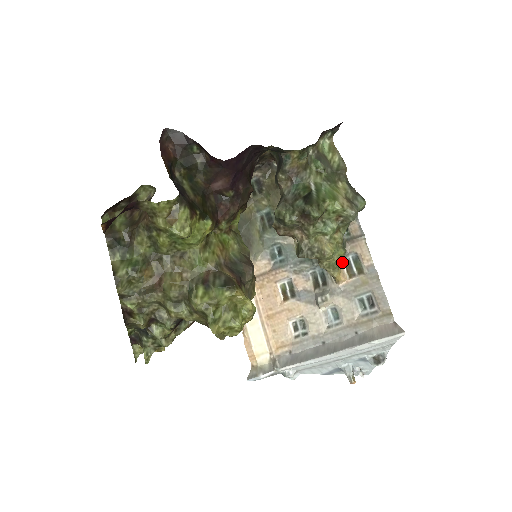
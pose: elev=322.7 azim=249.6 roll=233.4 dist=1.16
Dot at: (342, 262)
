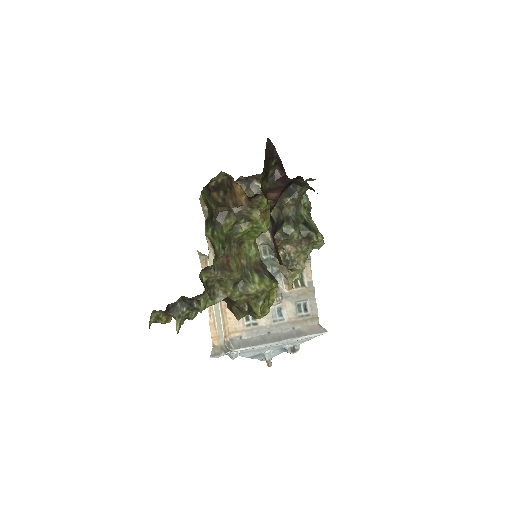
Dot at: (299, 275)
